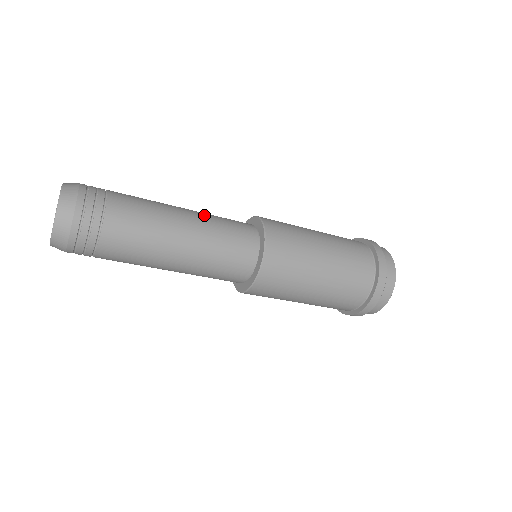
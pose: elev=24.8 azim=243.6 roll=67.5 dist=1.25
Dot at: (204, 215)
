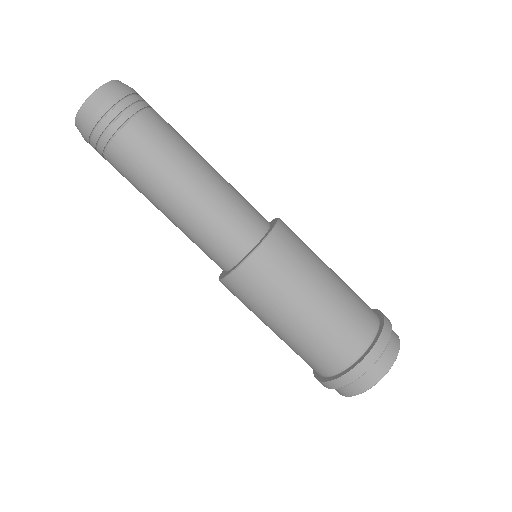
Dot at: occluded
